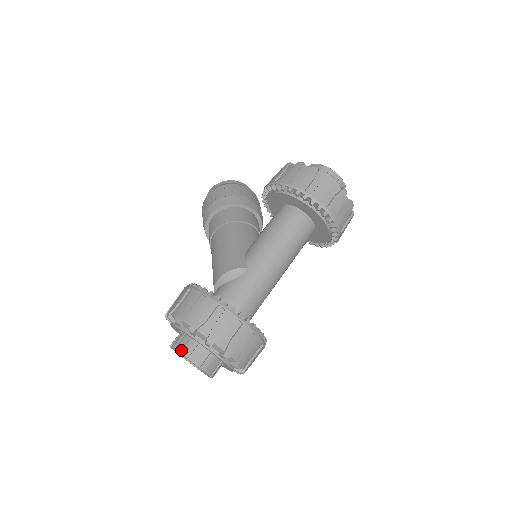
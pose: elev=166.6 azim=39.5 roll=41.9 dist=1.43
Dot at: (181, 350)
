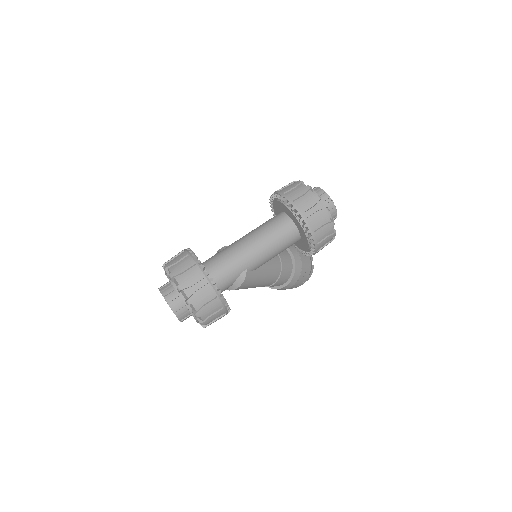
Dot at: occluded
